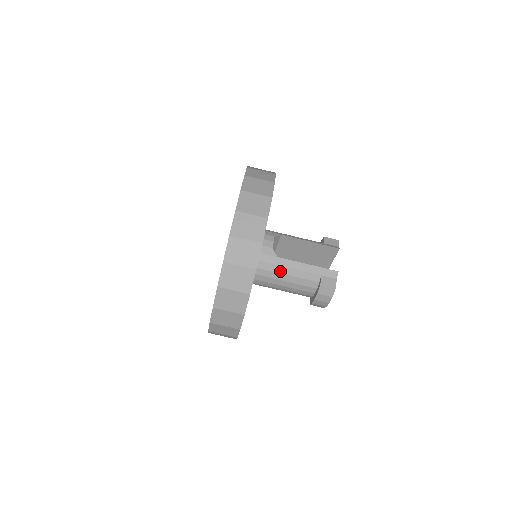
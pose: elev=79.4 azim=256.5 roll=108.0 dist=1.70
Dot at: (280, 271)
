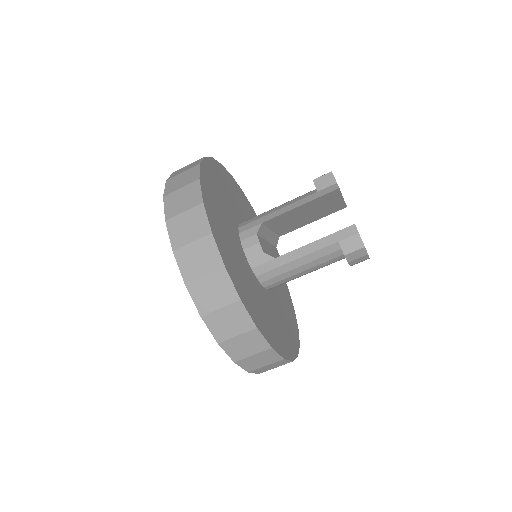
Dot at: (290, 268)
